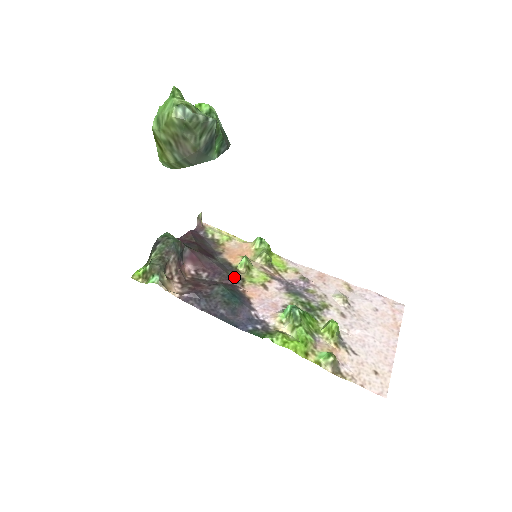
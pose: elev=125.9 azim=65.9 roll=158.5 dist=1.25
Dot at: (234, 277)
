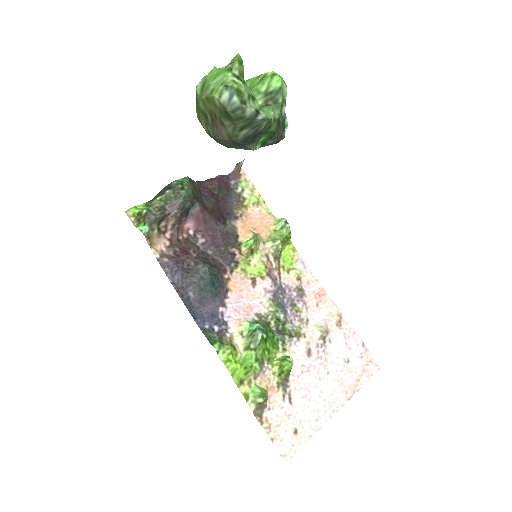
Dot at: (230, 257)
